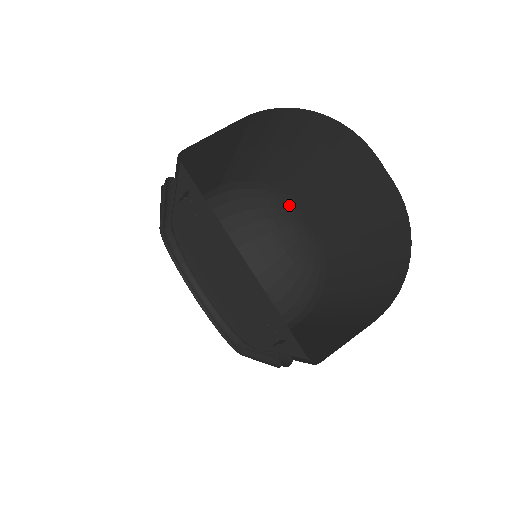
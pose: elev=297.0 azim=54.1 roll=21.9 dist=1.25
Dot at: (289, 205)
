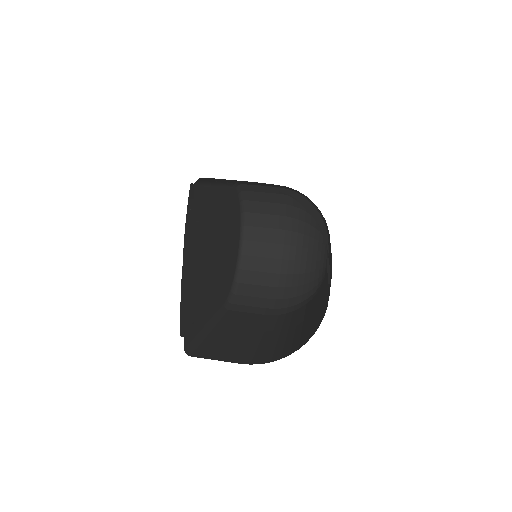
Dot at: occluded
